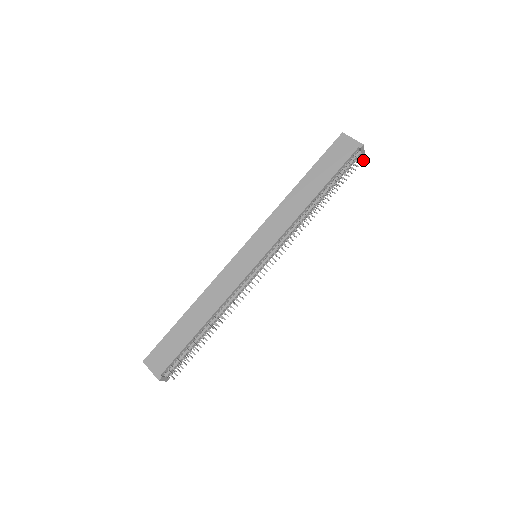
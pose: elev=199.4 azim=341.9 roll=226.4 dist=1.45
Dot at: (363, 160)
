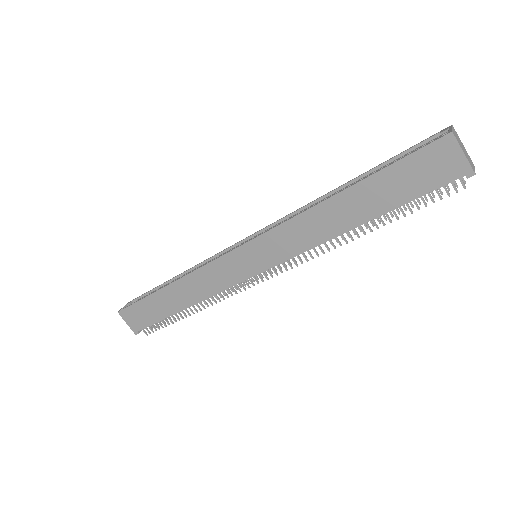
Dot at: occluded
